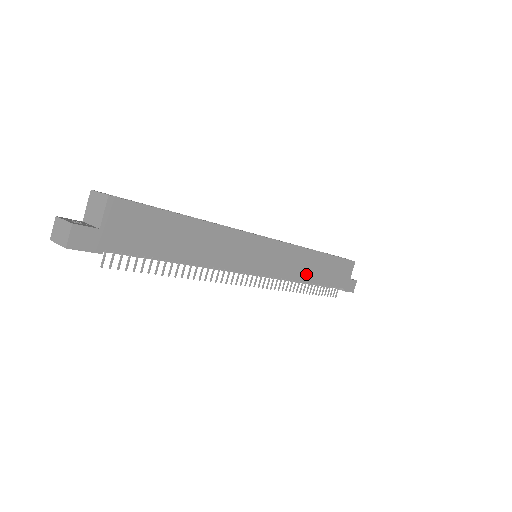
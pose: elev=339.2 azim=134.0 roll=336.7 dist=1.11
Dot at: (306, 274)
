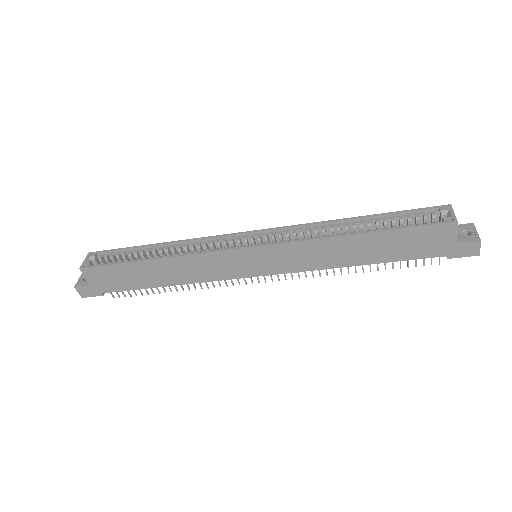
Dot at: (339, 260)
